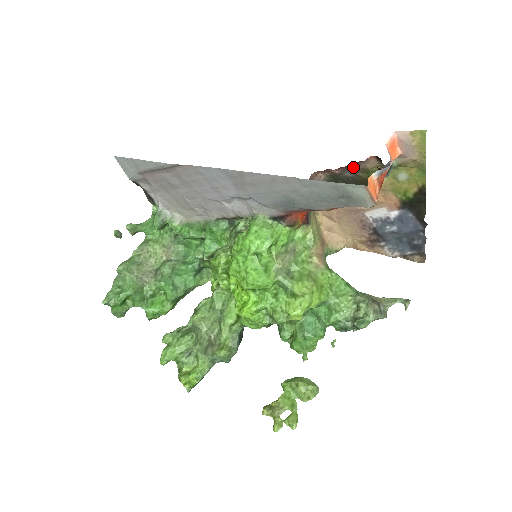
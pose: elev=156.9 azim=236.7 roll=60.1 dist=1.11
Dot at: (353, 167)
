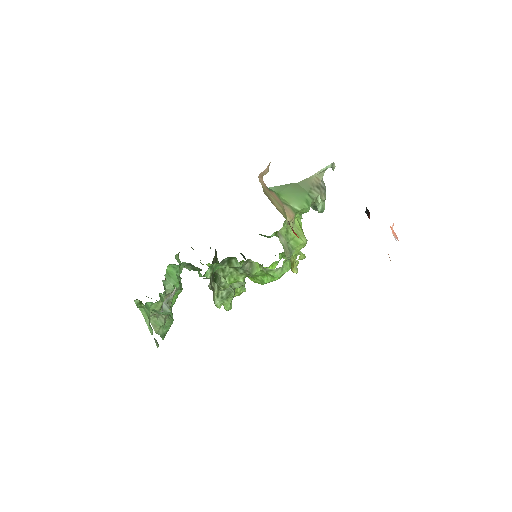
Dot at: occluded
